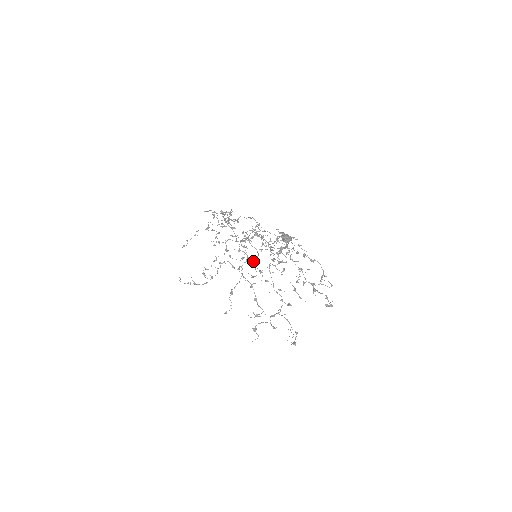
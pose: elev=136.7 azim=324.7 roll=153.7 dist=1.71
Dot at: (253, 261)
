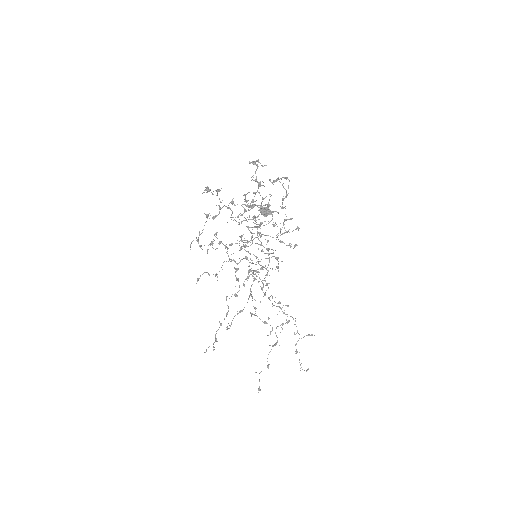
Dot at: occluded
